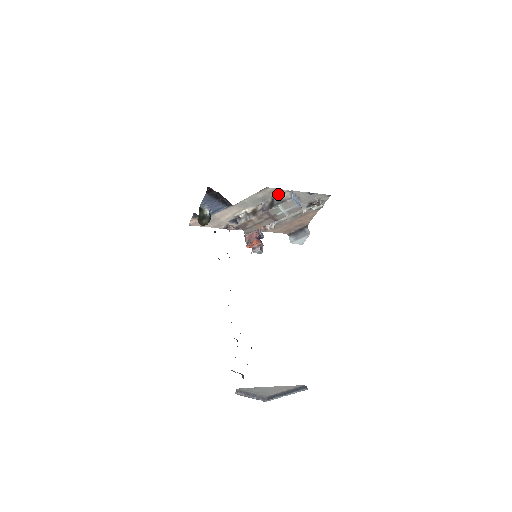
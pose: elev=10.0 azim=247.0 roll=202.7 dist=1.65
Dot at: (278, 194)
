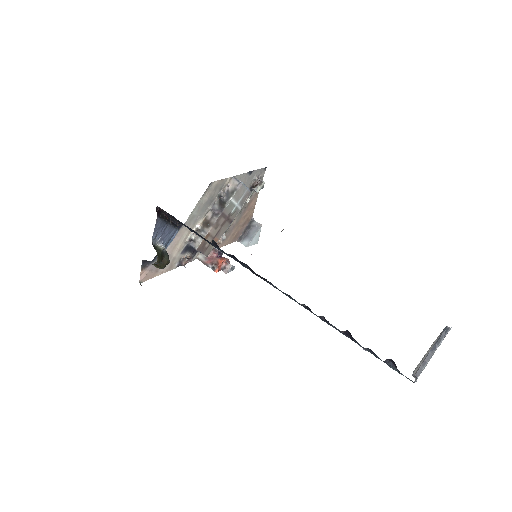
Dot at: (222, 187)
